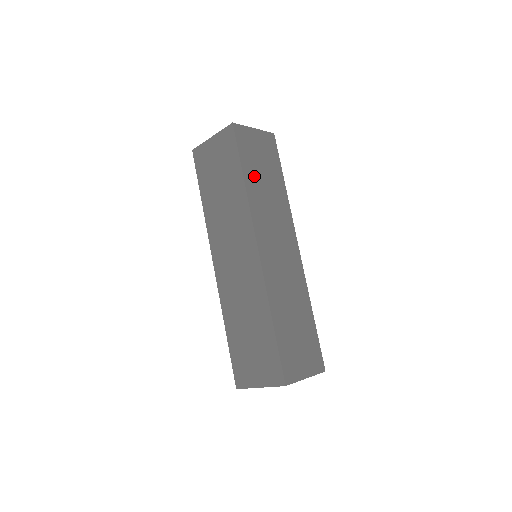
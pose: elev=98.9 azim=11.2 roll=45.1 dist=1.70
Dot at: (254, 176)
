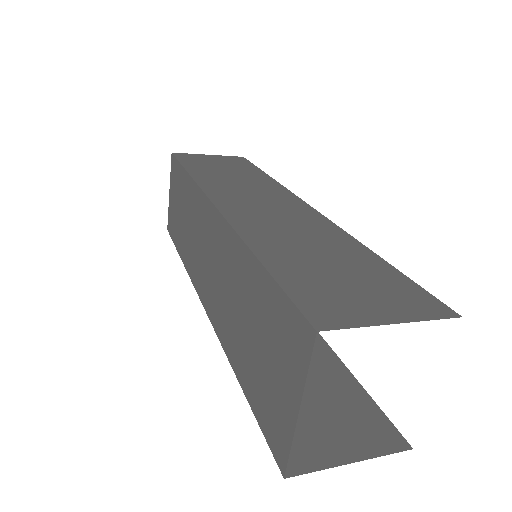
Dot at: (207, 171)
